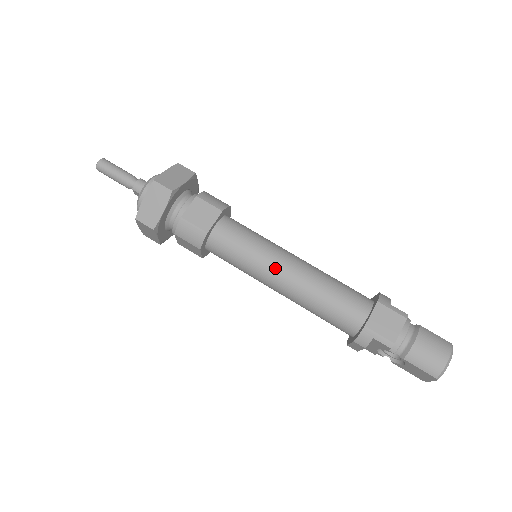
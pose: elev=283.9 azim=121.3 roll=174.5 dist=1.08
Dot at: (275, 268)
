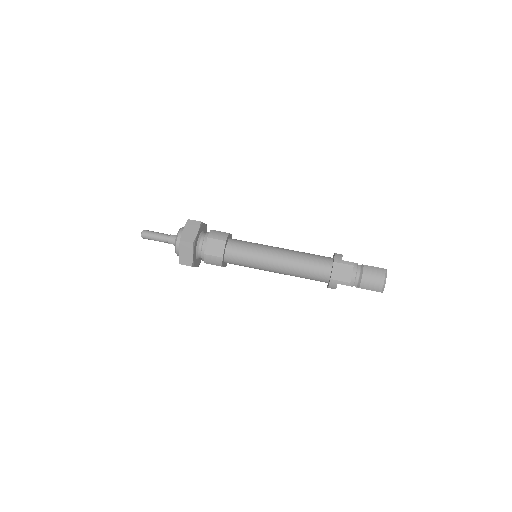
Dot at: (269, 263)
